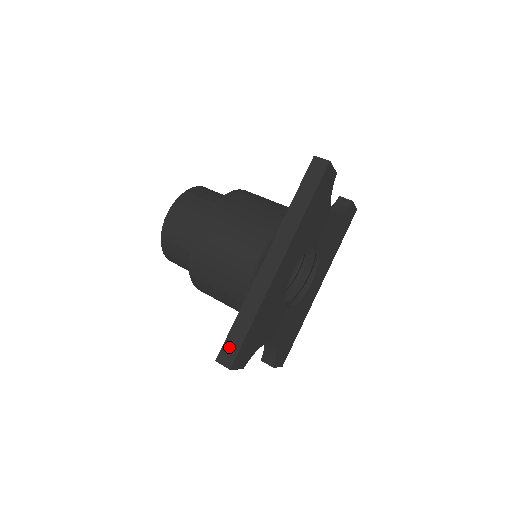
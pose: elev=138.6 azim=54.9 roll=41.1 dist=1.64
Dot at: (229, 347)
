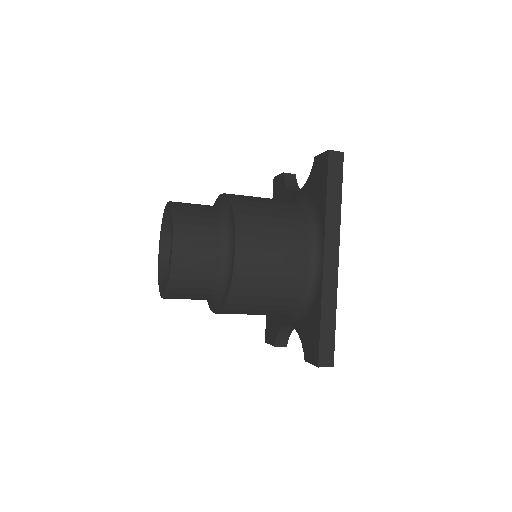
Dot at: (325, 349)
